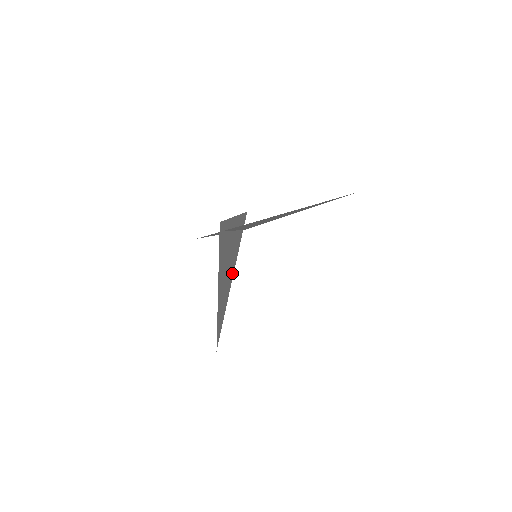
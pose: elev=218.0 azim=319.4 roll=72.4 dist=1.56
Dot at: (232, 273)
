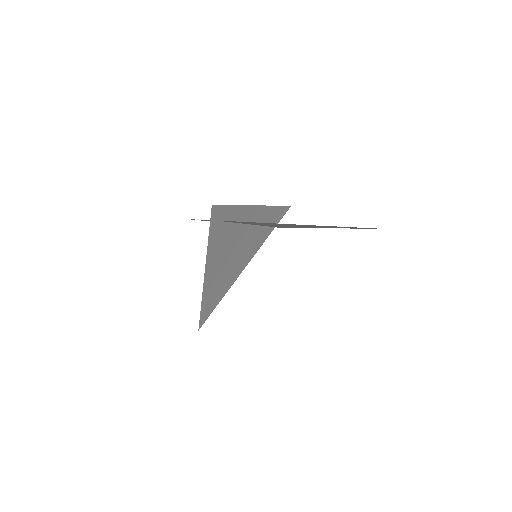
Dot at: occluded
